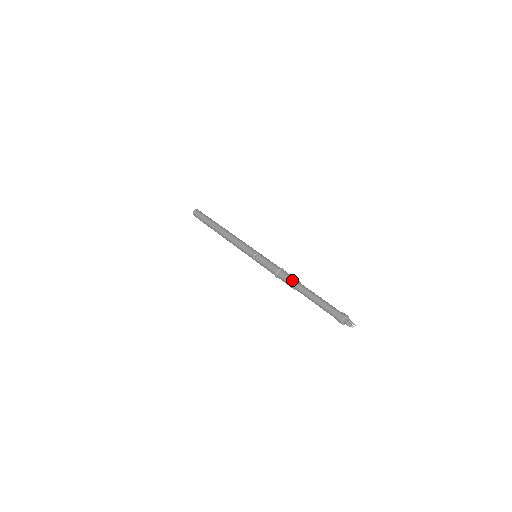
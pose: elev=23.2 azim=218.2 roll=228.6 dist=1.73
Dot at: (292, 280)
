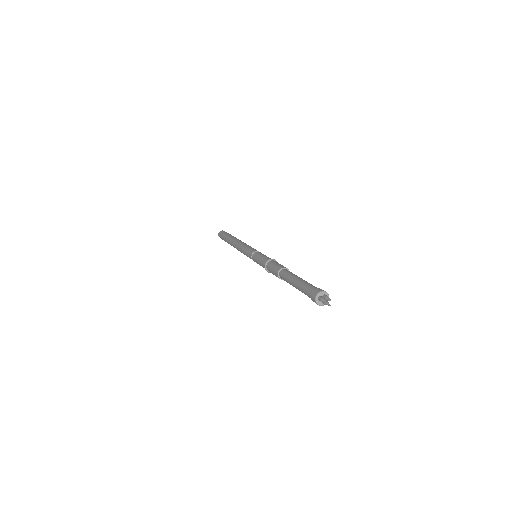
Dot at: (276, 268)
